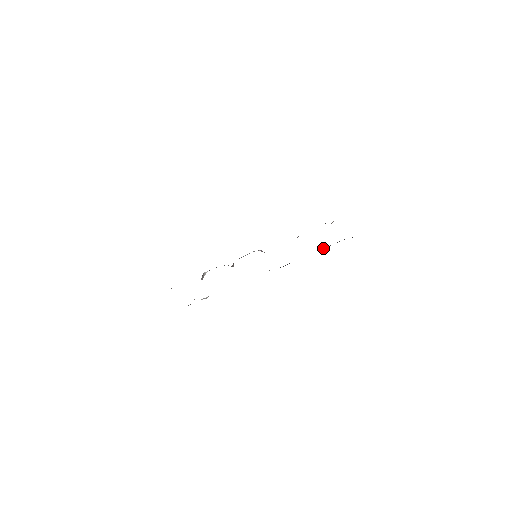
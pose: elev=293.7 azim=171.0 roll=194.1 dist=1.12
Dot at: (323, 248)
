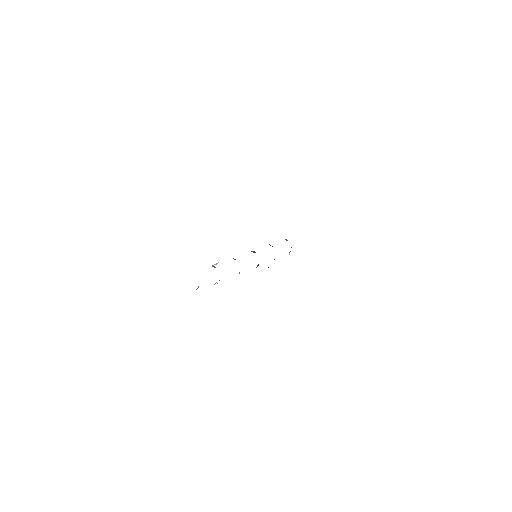
Dot at: occluded
